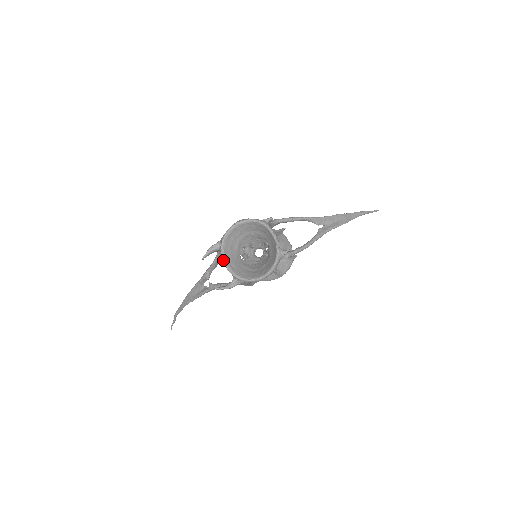
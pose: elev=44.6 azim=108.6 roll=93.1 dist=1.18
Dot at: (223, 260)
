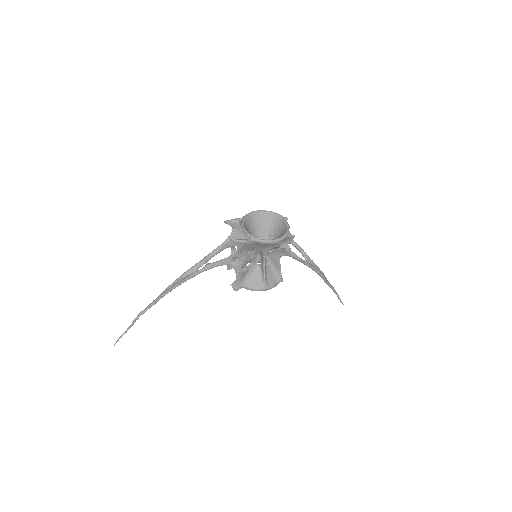
Dot at: (242, 224)
